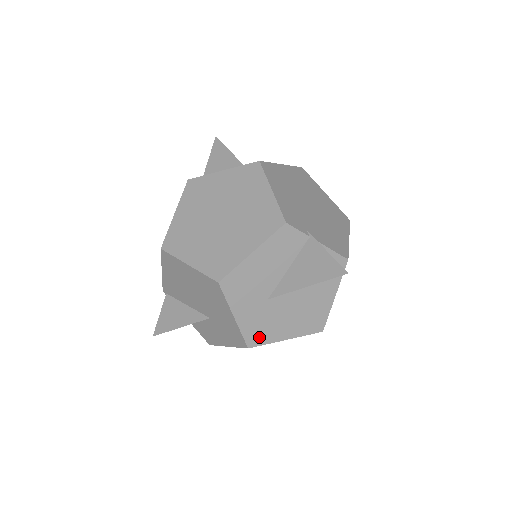
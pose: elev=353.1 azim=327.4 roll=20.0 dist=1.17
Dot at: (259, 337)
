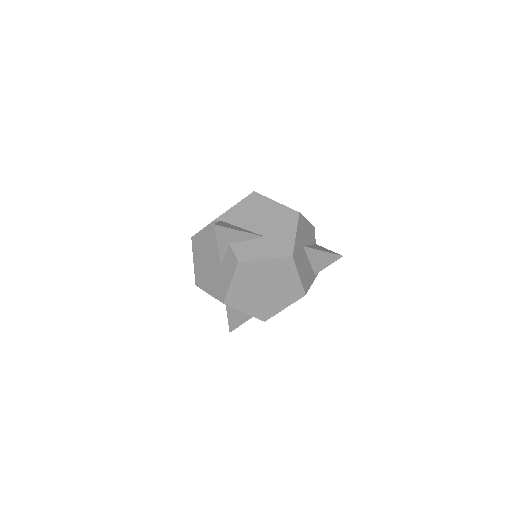
Dot at: (296, 258)
